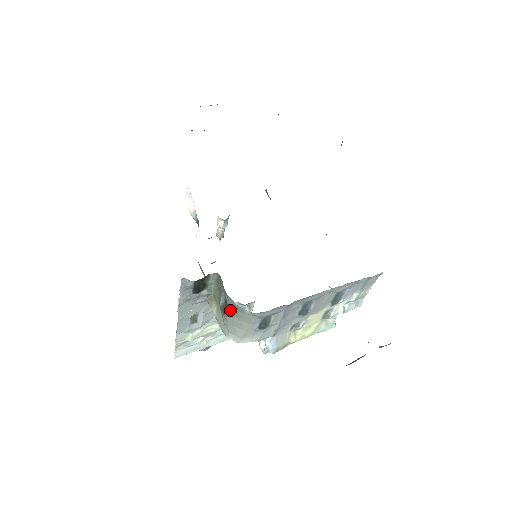
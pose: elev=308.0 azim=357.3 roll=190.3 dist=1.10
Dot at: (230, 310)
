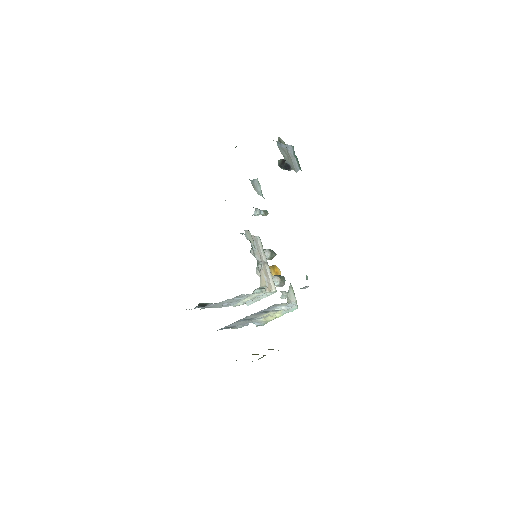
Dot at: occluded
